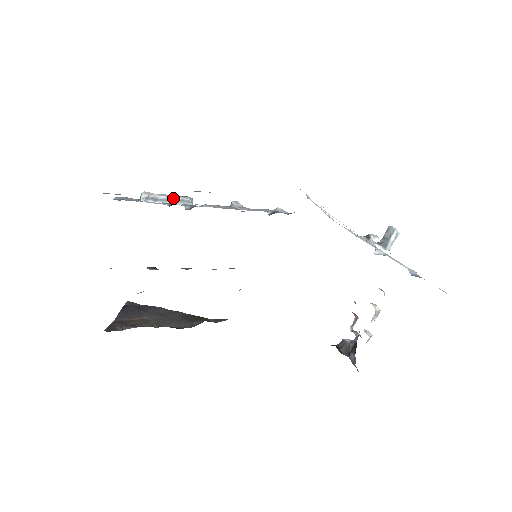
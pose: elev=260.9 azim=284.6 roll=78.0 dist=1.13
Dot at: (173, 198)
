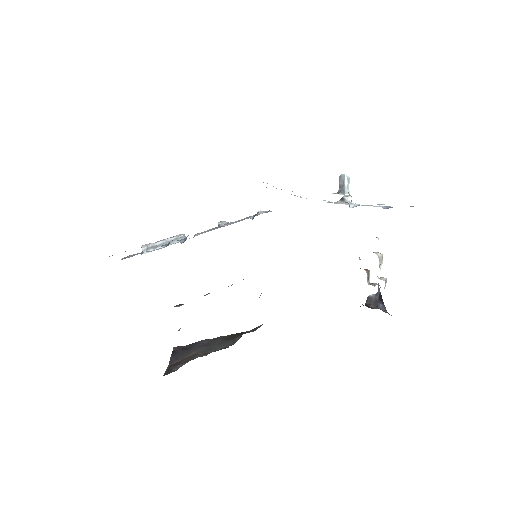
Dot at: (168, 240)
